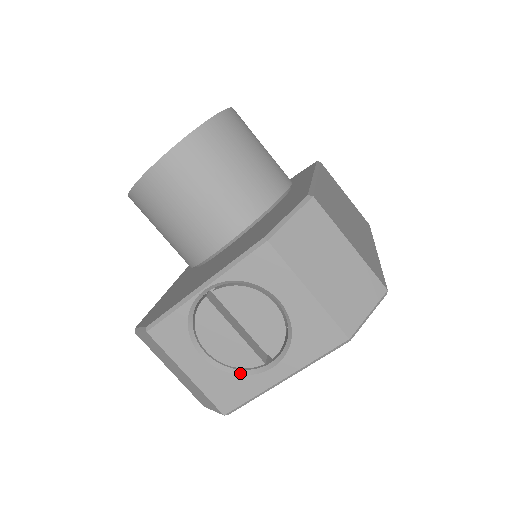
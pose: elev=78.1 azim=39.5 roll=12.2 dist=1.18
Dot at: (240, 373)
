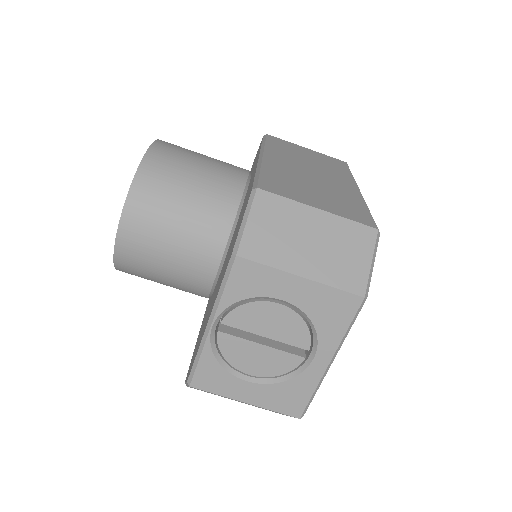
Dot at: (289, 377)
